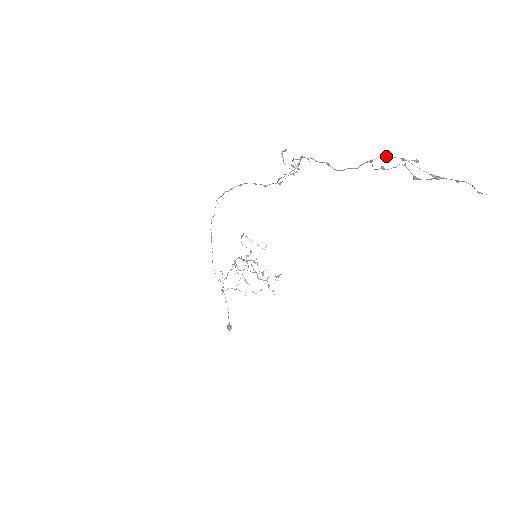
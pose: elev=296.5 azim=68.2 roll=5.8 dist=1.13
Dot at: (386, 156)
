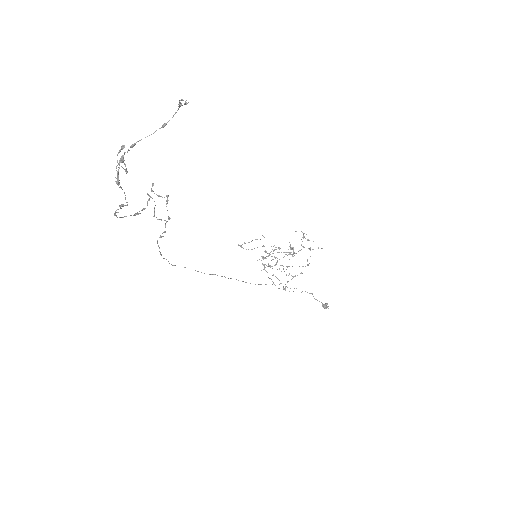
Dot at: (120, 162)
